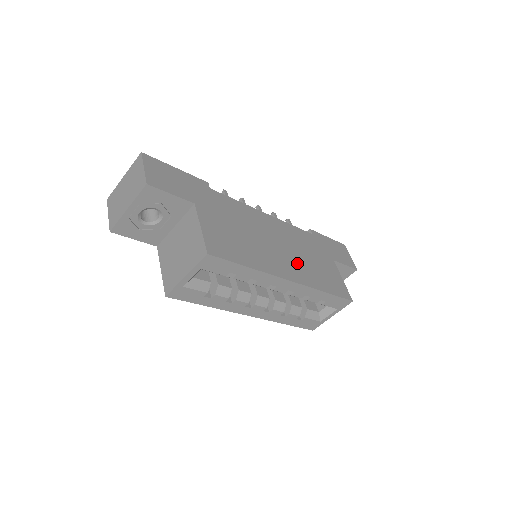
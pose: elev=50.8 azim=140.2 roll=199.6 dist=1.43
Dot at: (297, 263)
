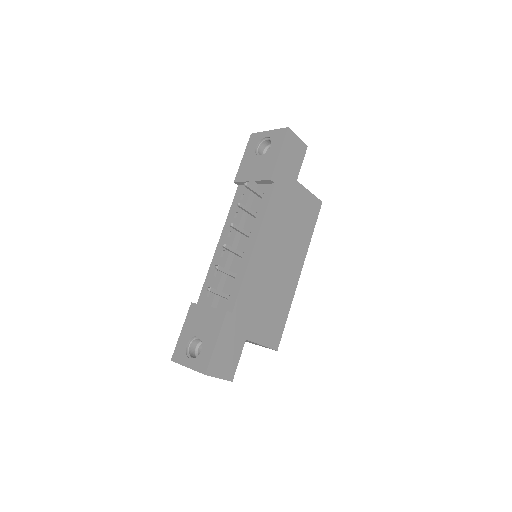
Dot at: (292, 249)
